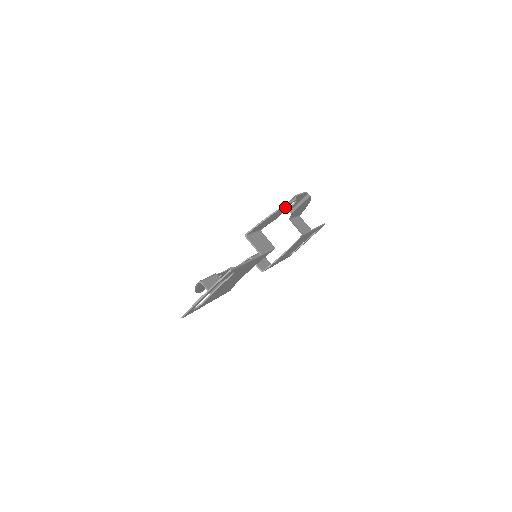
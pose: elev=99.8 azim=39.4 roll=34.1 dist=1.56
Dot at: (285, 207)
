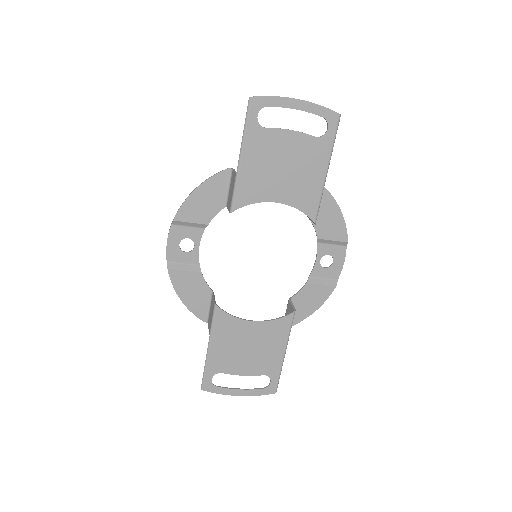
Dot at: (340, 230)
